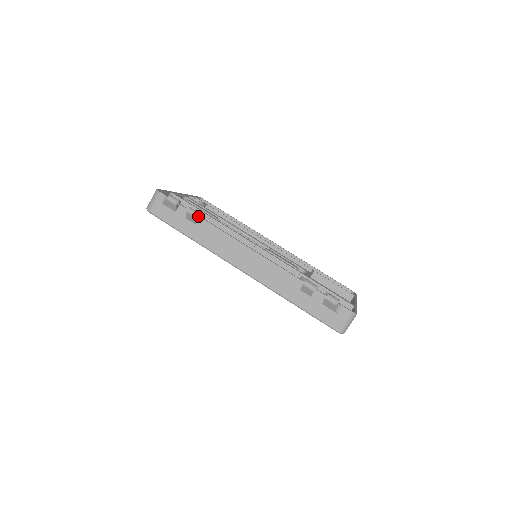
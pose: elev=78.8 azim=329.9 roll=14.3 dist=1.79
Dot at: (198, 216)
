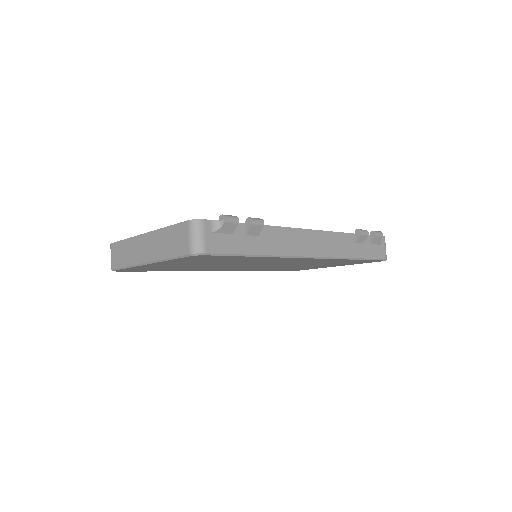
Dot at: occluded
